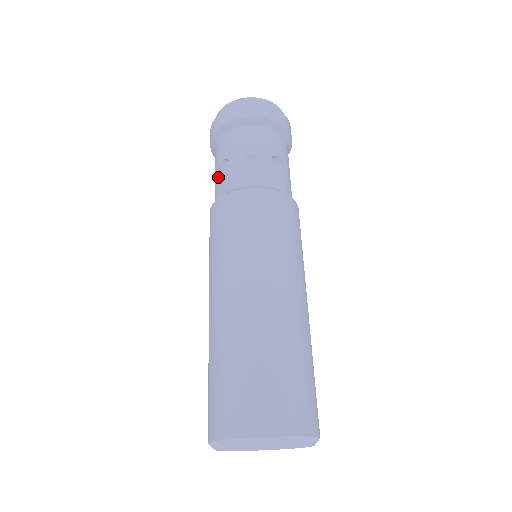
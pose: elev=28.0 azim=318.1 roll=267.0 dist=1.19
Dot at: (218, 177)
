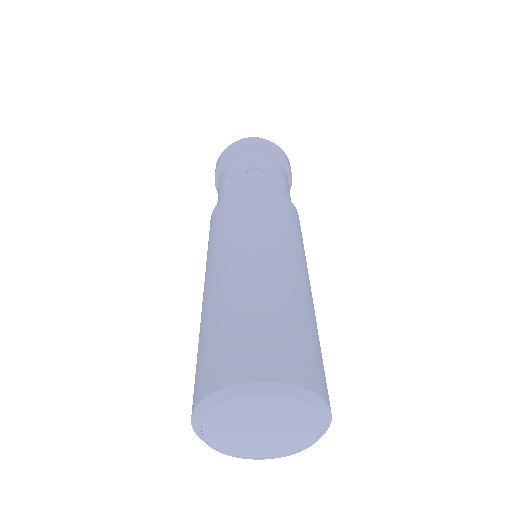
Dot at: (246, 175)
